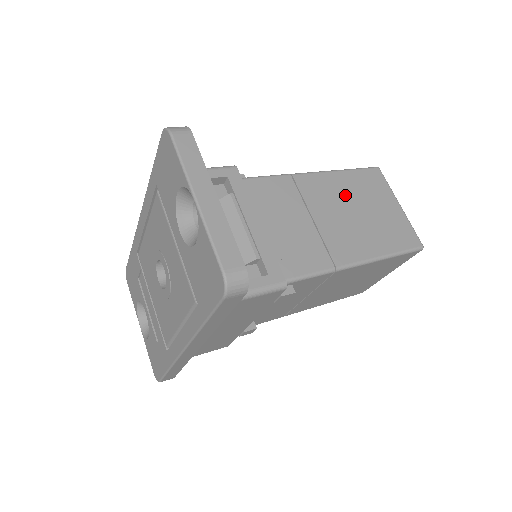
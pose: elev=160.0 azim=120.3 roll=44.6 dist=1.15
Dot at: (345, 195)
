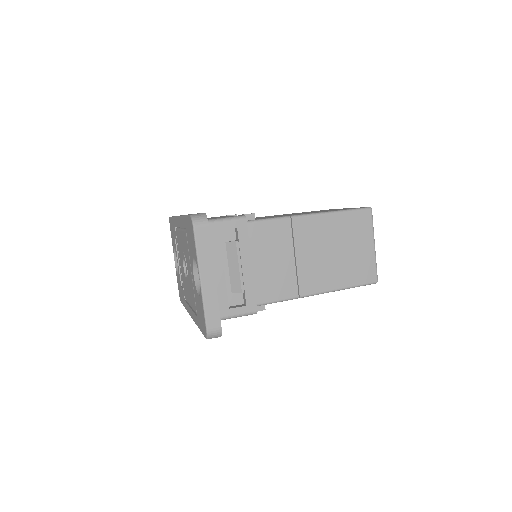
Dot at: (330, 236)
